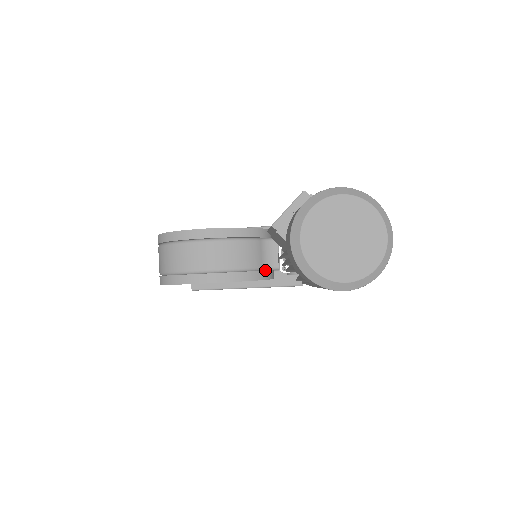
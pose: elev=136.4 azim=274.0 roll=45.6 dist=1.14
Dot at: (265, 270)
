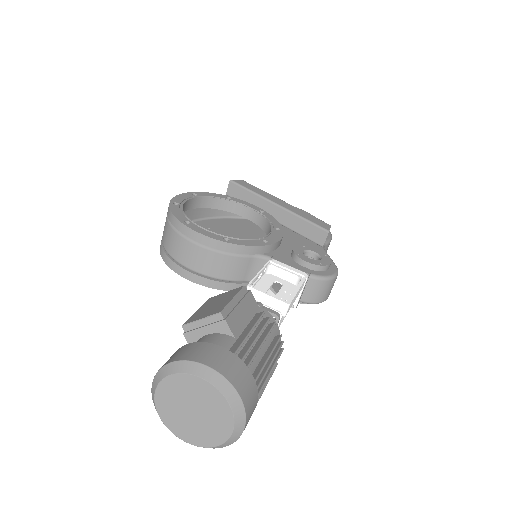
Dot at: (249, 281)
